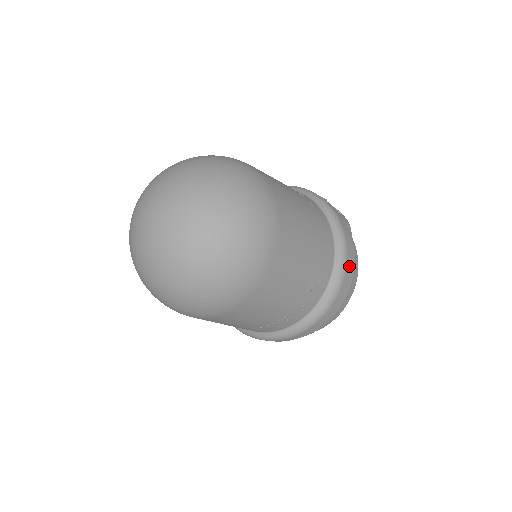
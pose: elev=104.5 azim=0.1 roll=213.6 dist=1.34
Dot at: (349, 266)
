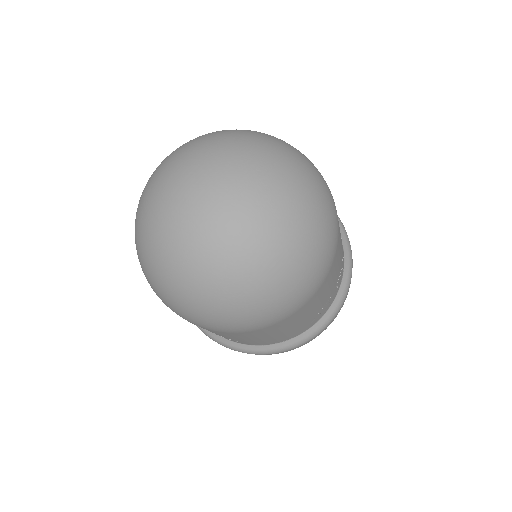
Dot at: occluded
